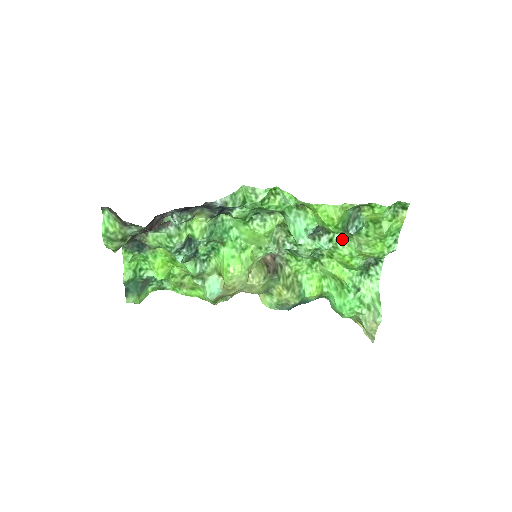
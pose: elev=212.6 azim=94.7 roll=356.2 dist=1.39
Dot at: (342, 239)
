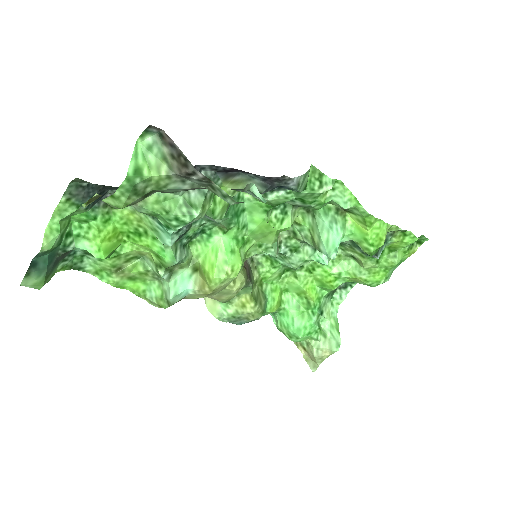
Dot at: (337, 255)
